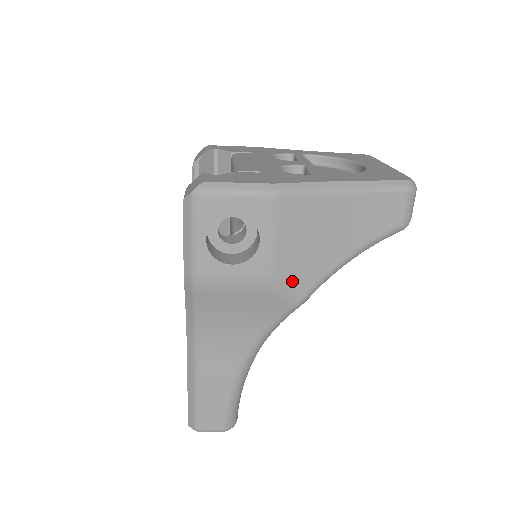
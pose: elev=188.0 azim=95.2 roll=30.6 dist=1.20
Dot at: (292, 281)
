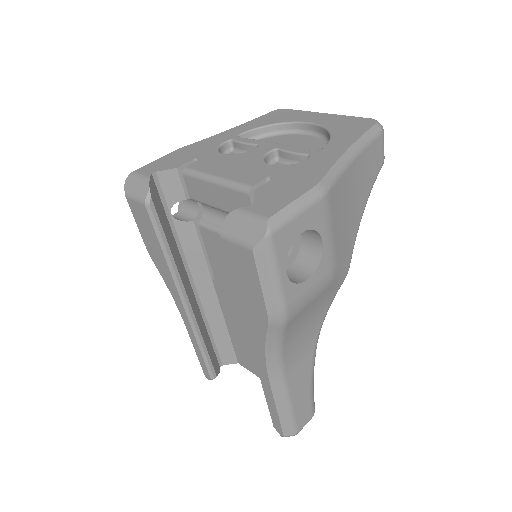
Dot at: (343, 260)
